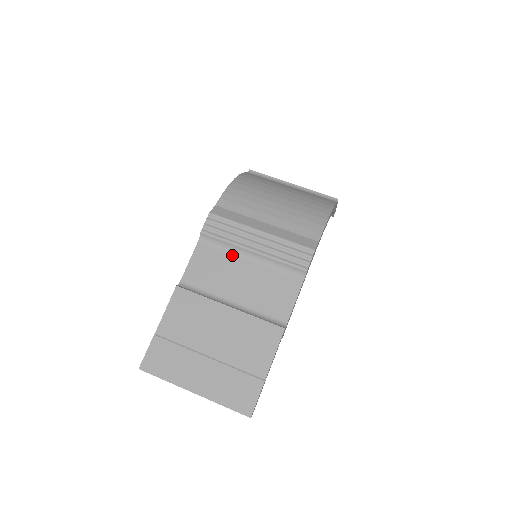
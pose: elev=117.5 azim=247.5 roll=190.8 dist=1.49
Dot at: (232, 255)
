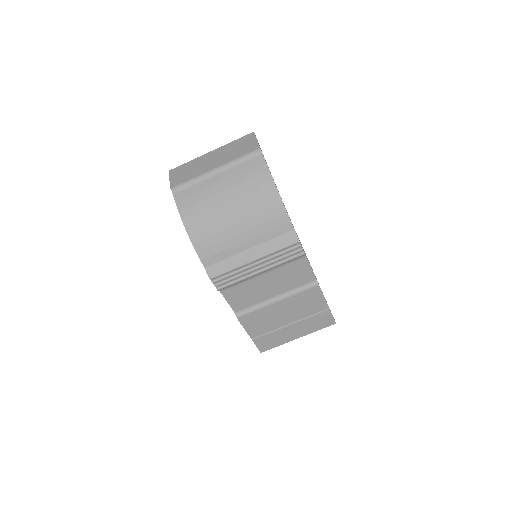
Dot at: (249, 281)
